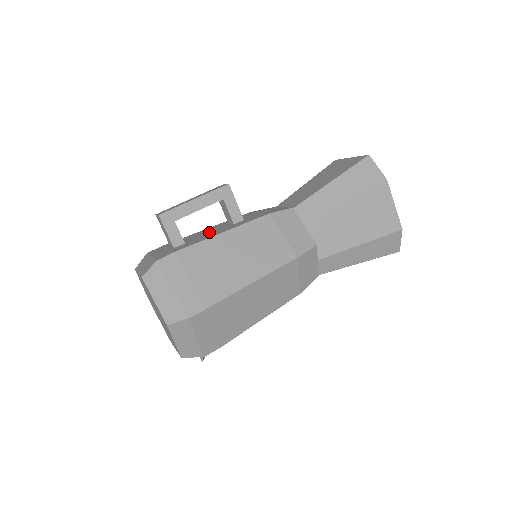
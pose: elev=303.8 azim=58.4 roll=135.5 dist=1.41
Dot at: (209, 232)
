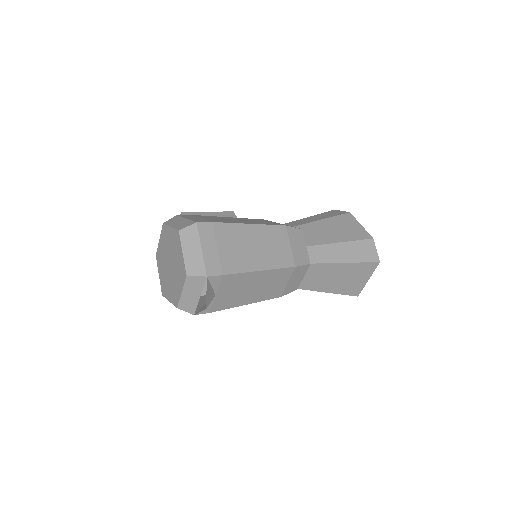
Dot at: occluded
